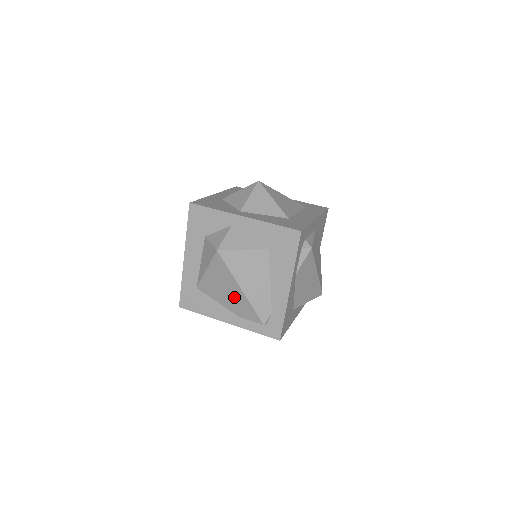
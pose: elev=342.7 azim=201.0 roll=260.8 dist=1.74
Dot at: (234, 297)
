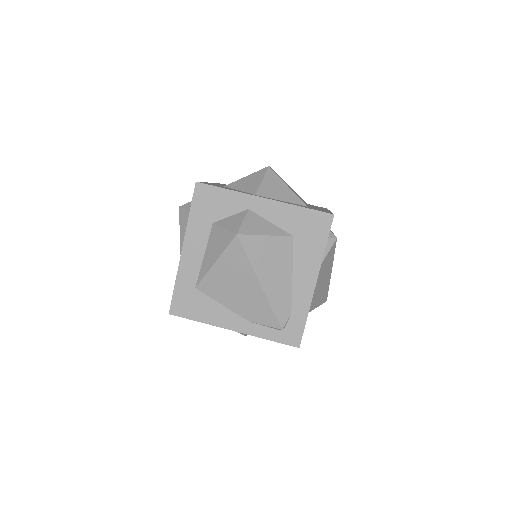
Dot at: (248, 296)
